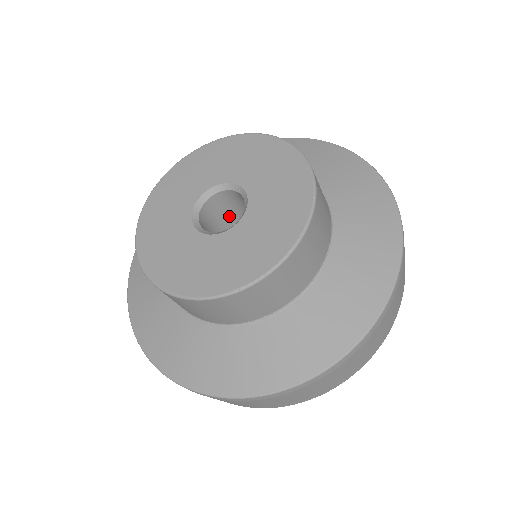
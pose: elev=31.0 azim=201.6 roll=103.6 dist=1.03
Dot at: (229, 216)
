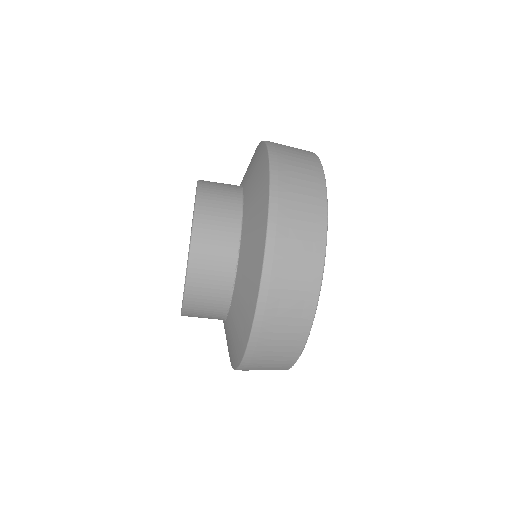
Dot at: occluded
